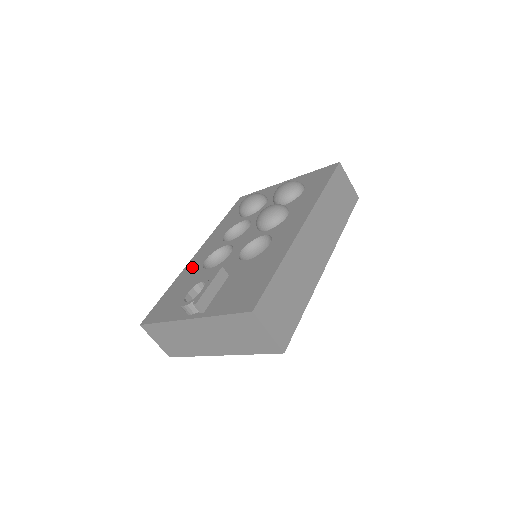
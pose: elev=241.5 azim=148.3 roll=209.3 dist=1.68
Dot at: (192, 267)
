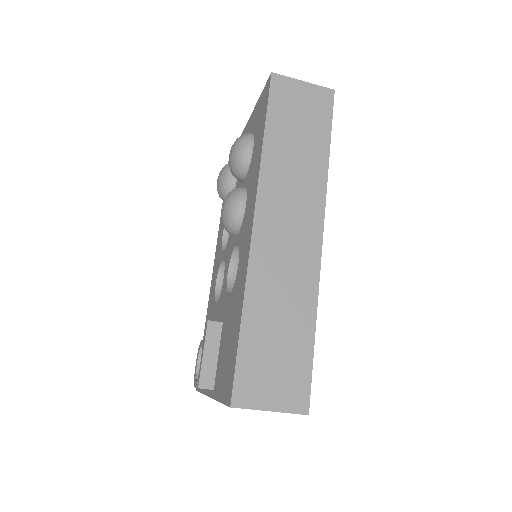
Dot at: (211, 297)
